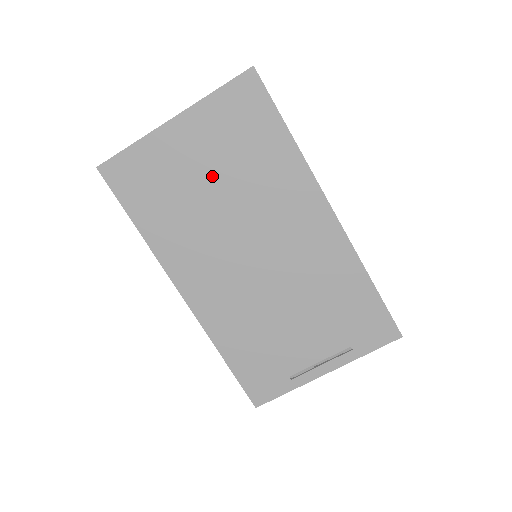
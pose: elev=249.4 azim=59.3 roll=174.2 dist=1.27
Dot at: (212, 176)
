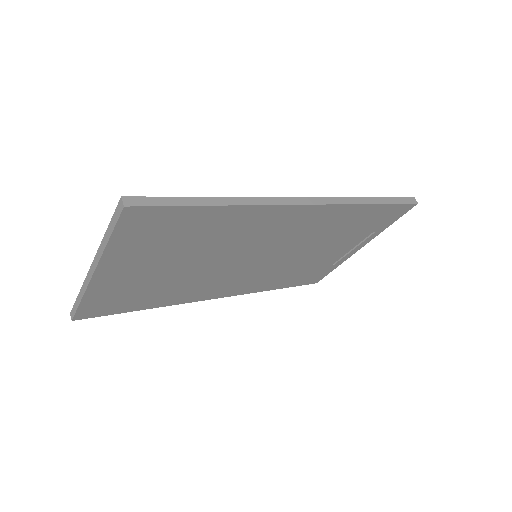
Dot at: (172, 264)
